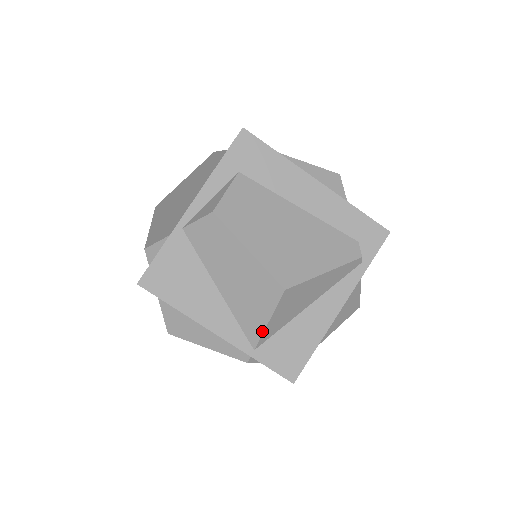
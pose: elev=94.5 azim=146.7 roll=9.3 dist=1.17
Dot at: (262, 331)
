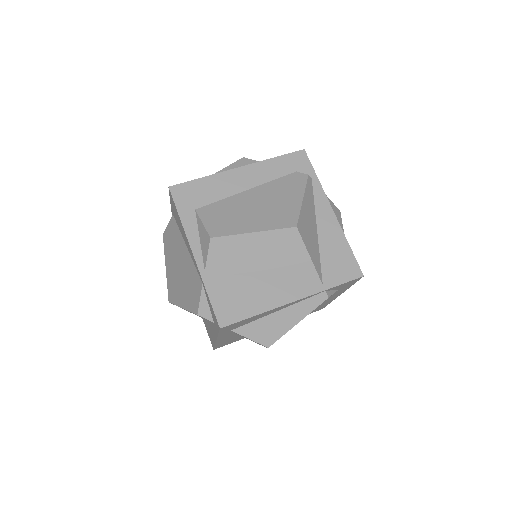
Dot at: (313, 267)
